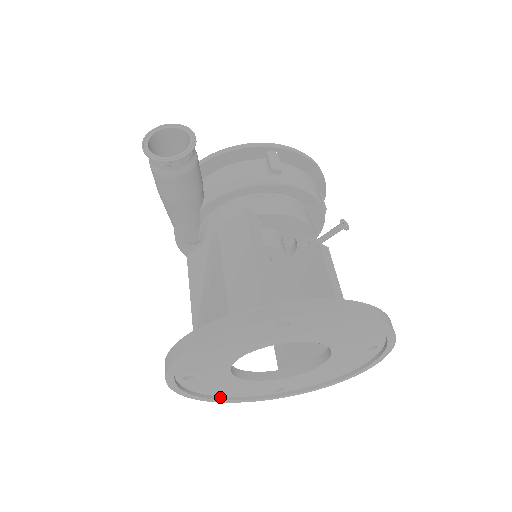
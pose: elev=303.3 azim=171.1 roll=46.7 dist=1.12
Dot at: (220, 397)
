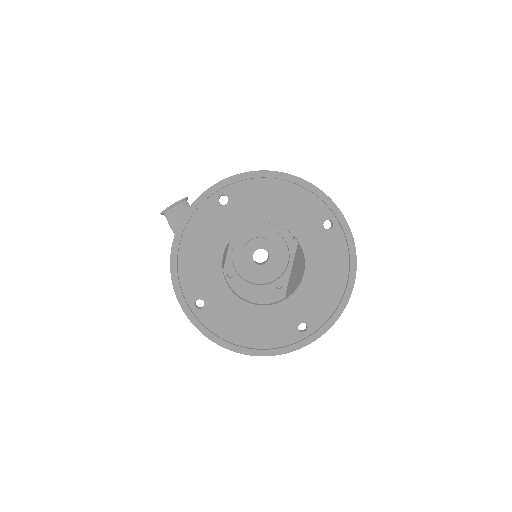
Dot at: (250, 348)
